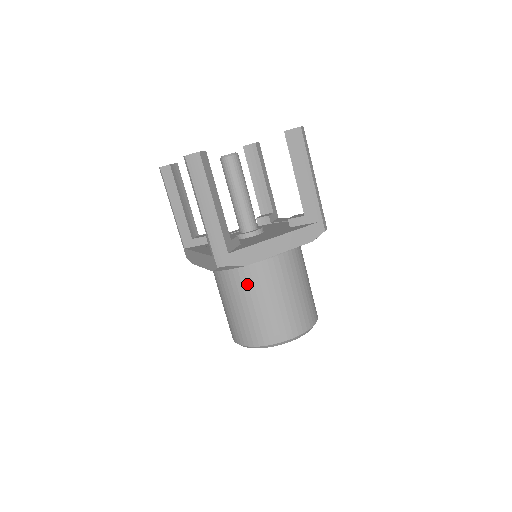
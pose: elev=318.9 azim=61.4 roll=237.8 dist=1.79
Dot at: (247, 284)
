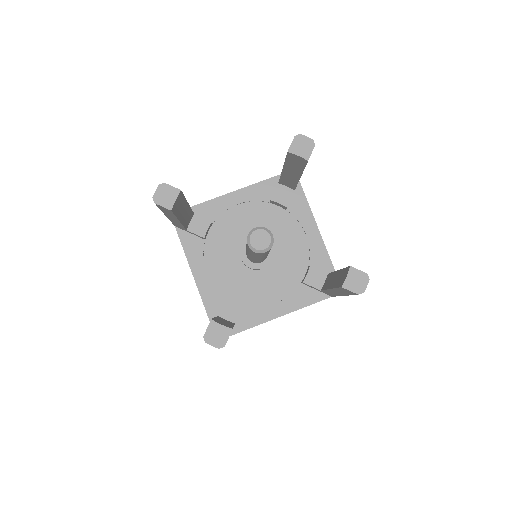
Dot at: occluded
